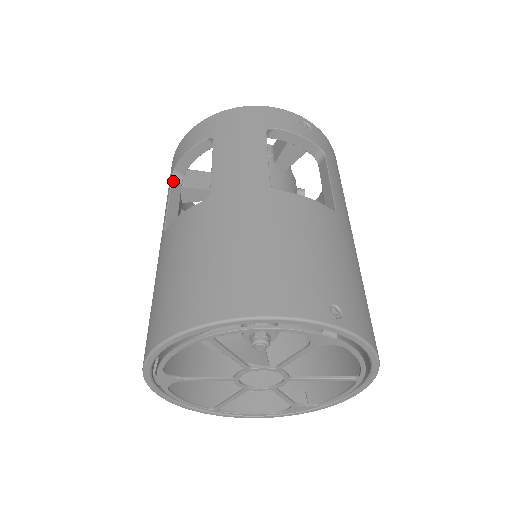
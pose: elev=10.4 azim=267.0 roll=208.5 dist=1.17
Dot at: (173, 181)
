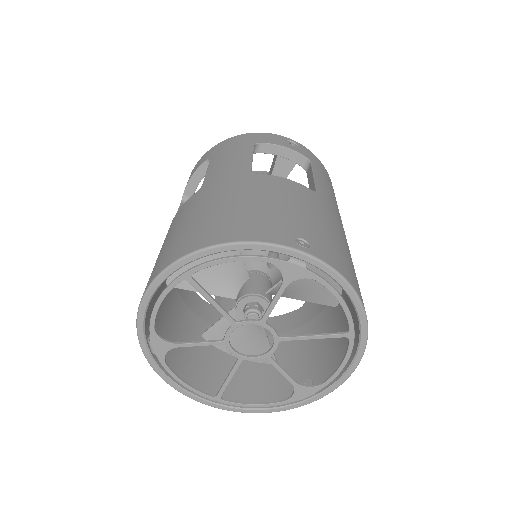
Dot at: (182, 204)
